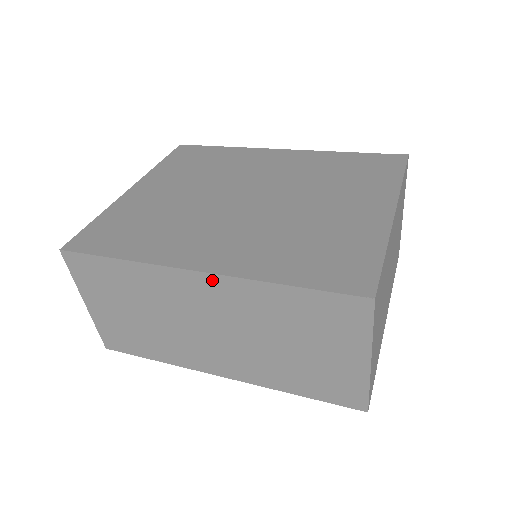
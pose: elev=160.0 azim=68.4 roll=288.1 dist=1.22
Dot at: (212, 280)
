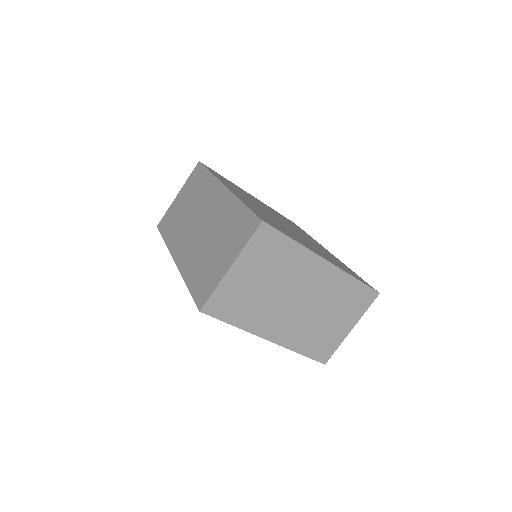
Dot at: (225, 192)
